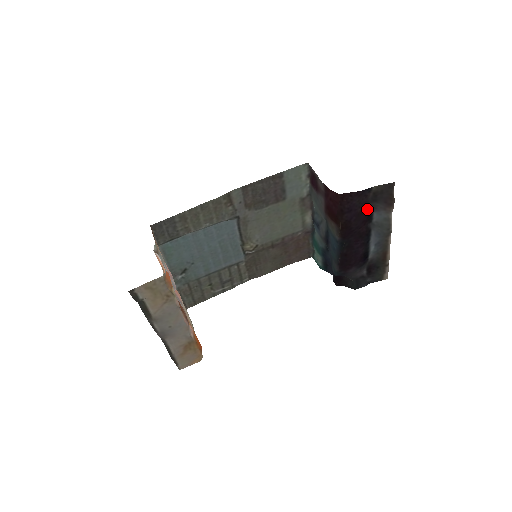
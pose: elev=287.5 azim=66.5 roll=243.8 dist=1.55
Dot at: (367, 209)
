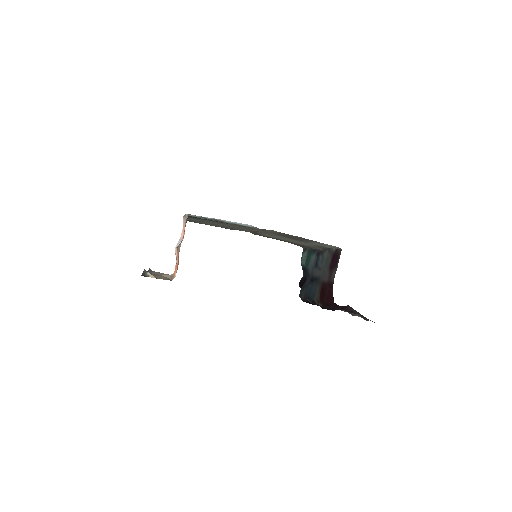
Dot at: (348, 306)
